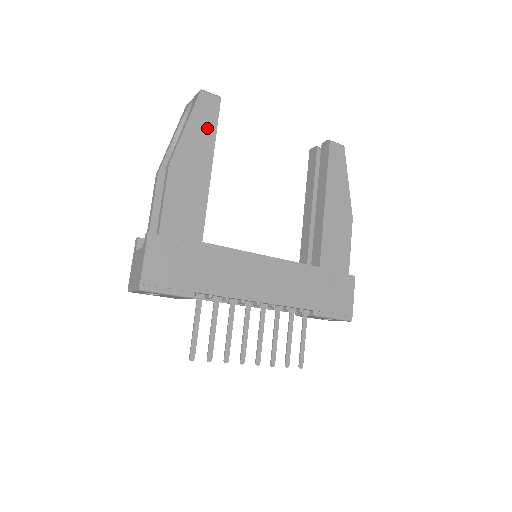
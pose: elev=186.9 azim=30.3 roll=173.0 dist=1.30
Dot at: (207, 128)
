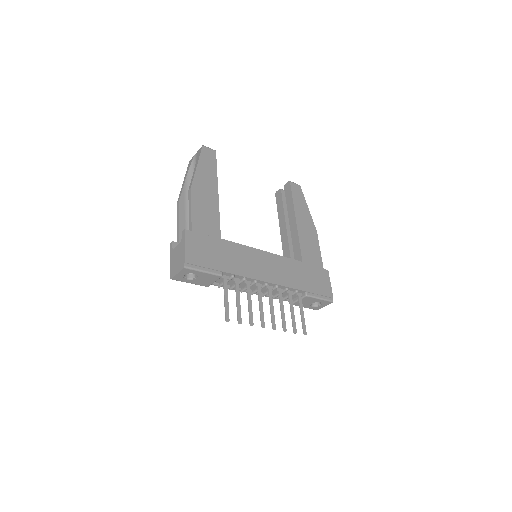
Dot at: (211, 168)
